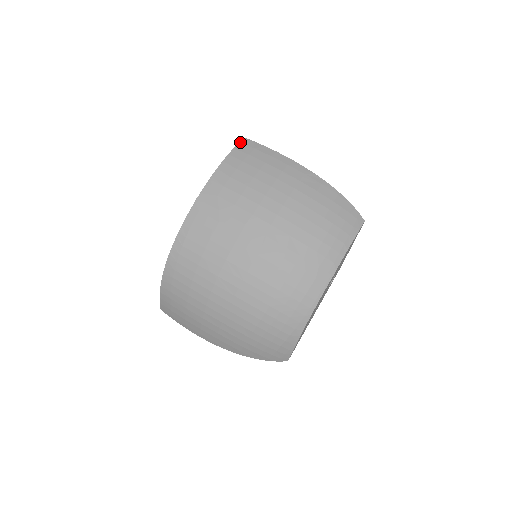
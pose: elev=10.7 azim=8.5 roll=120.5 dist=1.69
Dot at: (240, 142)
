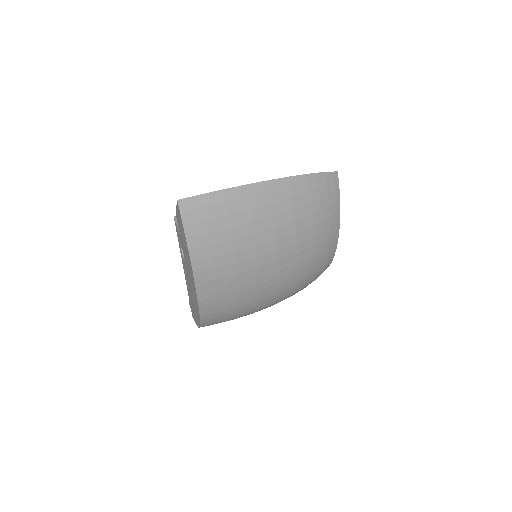
Dot at: (181, 212)
